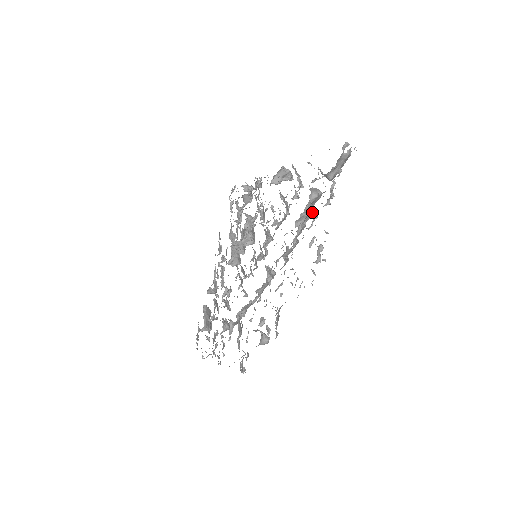
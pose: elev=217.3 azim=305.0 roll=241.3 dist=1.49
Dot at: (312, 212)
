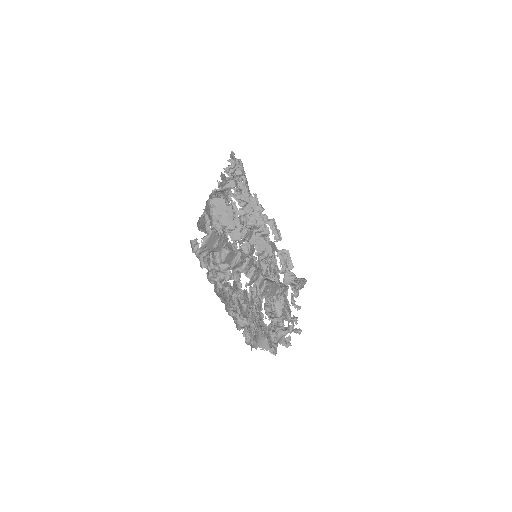
Dot at: (239, 259)
